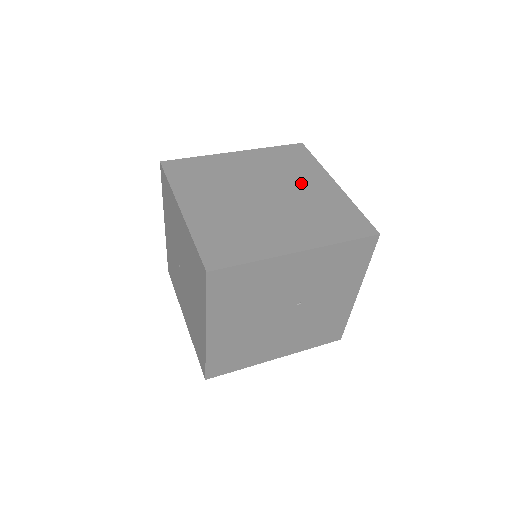
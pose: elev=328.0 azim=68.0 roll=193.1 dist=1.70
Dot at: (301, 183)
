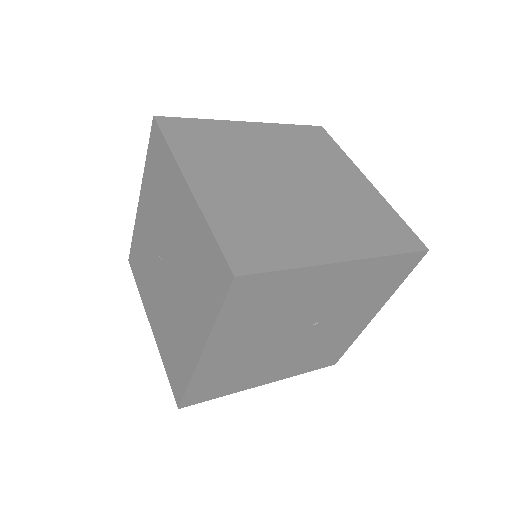
Dot at: (330, 174)
